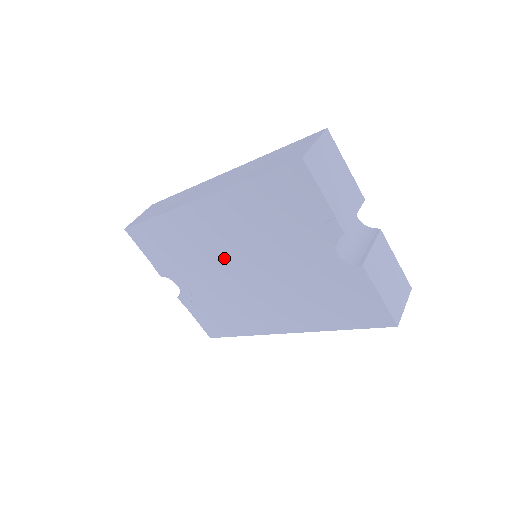
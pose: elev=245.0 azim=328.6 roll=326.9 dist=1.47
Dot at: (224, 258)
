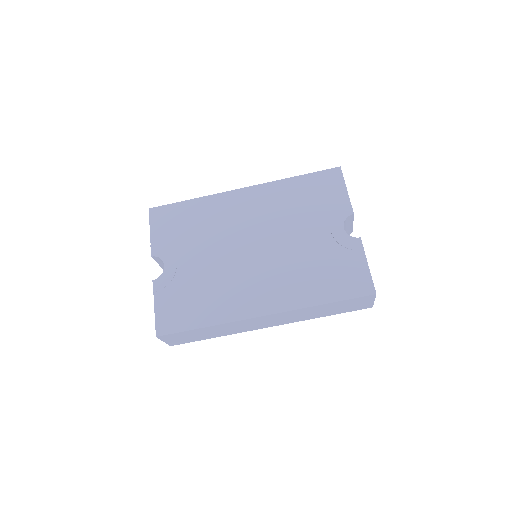
Dot at: (240, 235)
